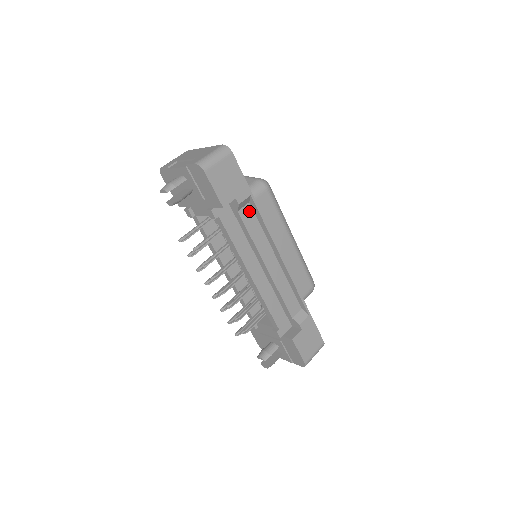
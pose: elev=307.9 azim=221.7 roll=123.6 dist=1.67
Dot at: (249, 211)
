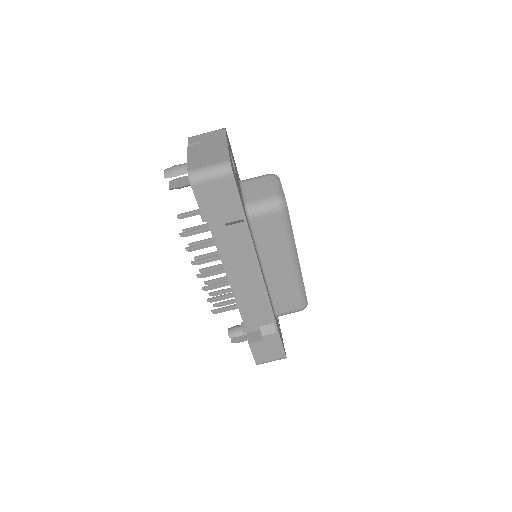
Dot at: (241, 229)
